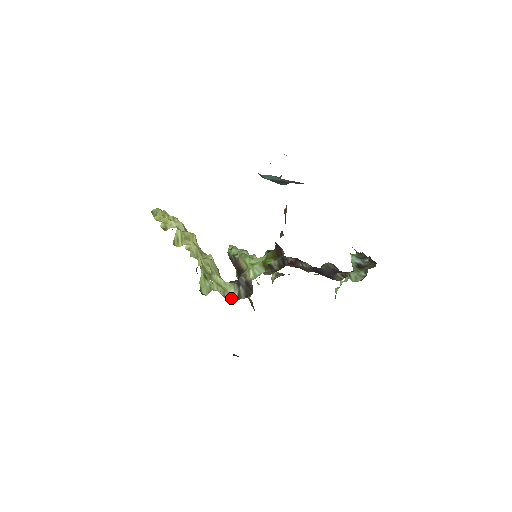
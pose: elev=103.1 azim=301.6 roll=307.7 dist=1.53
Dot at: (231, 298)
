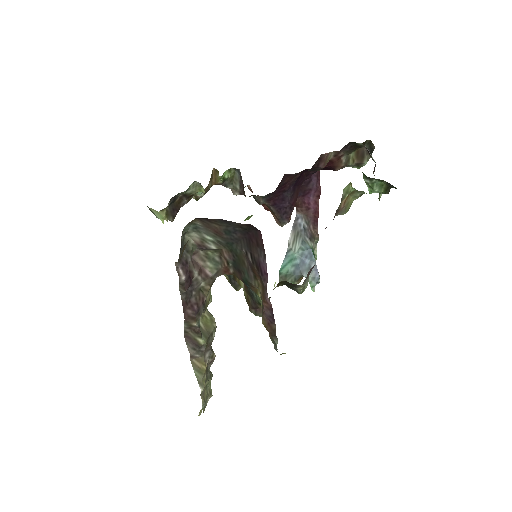
Dot at: occluded
